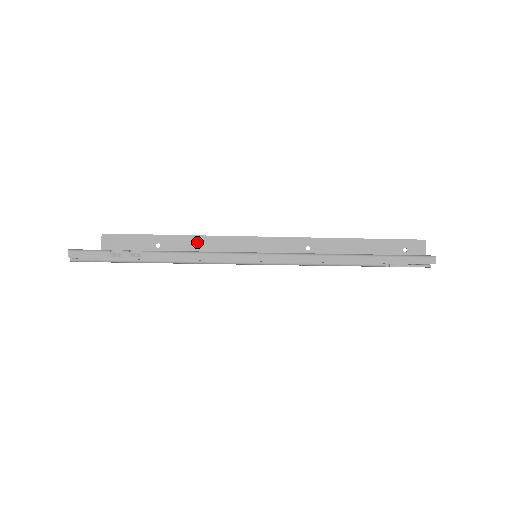
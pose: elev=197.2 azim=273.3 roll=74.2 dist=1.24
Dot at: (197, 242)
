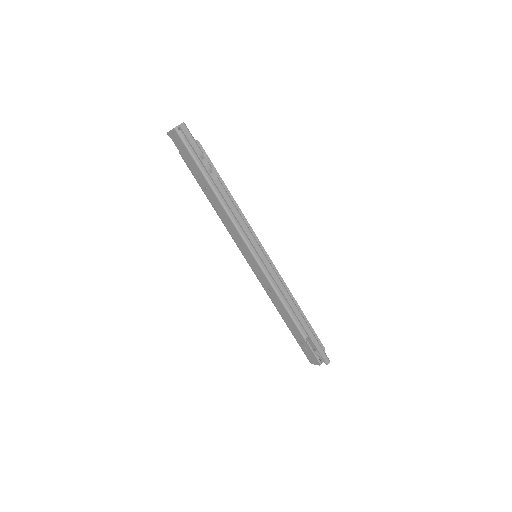
Dot at: occluded
